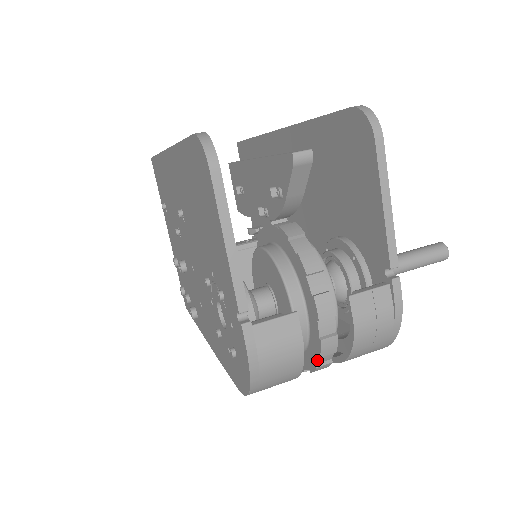
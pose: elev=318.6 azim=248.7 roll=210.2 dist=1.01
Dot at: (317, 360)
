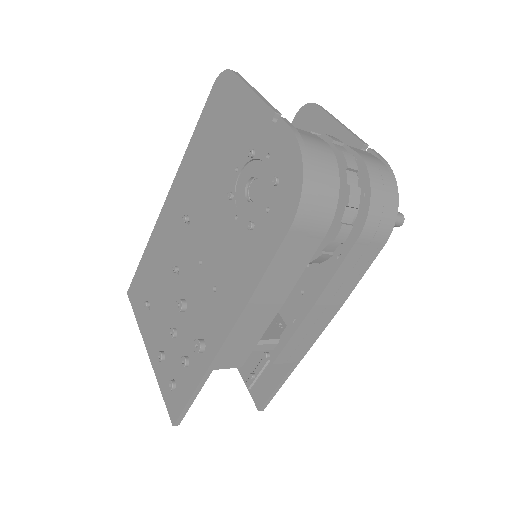
Dot at: (347, 177)
